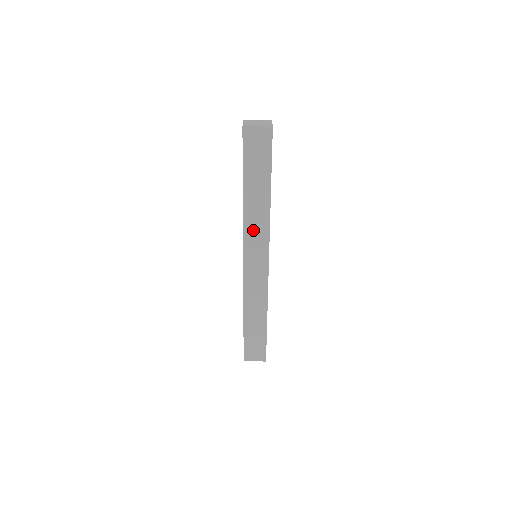
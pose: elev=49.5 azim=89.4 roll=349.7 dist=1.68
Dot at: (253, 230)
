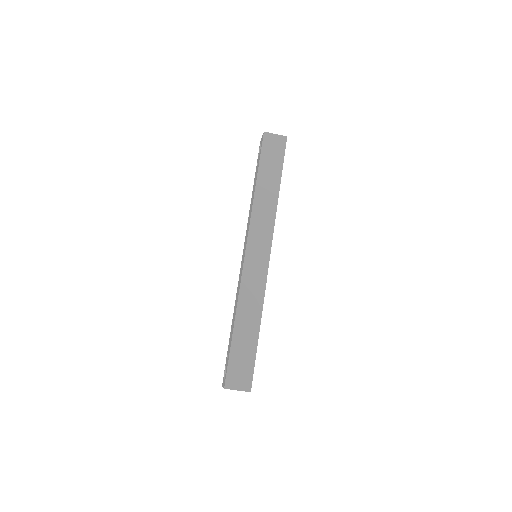
Dot at: (260, 220)
